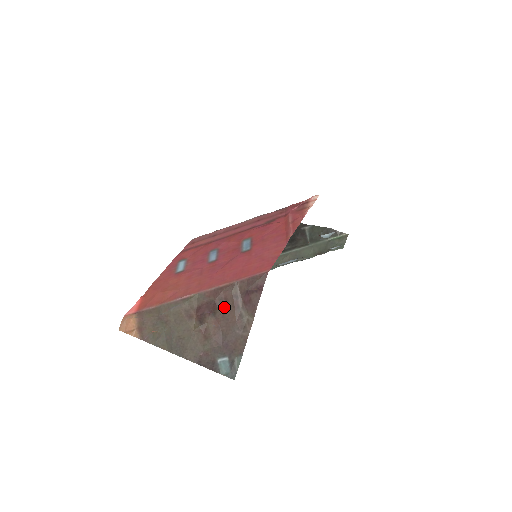
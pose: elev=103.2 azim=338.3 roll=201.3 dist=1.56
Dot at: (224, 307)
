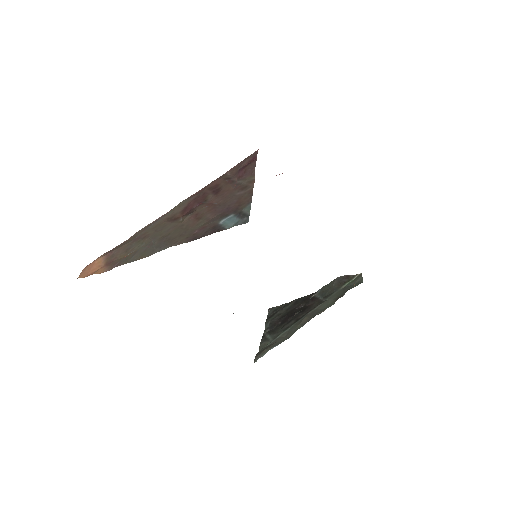
Dot at: (216, 190)
